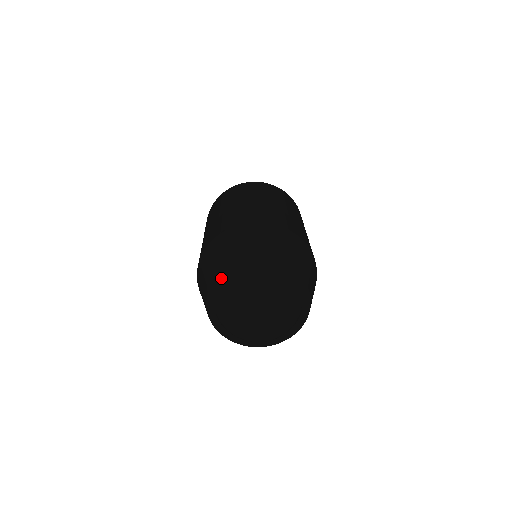
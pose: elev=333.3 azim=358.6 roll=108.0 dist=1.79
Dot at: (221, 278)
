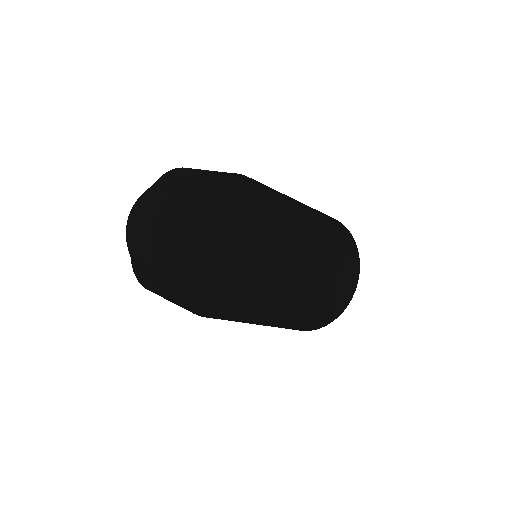
Dot at: occluded
